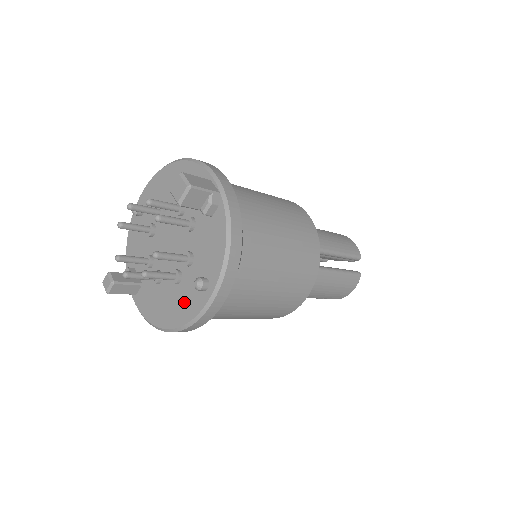
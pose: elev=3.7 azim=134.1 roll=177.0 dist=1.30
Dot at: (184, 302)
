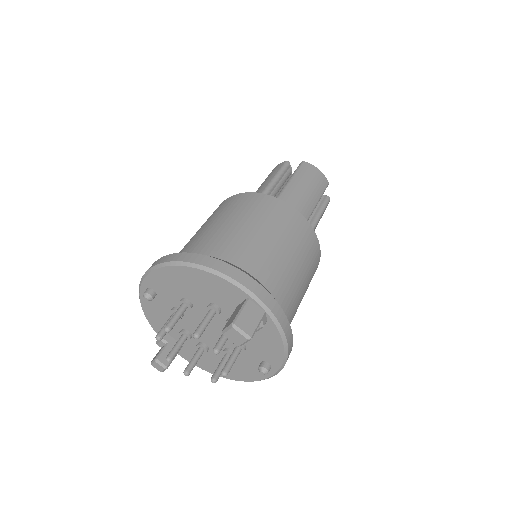
Dot at: (244, 370)
